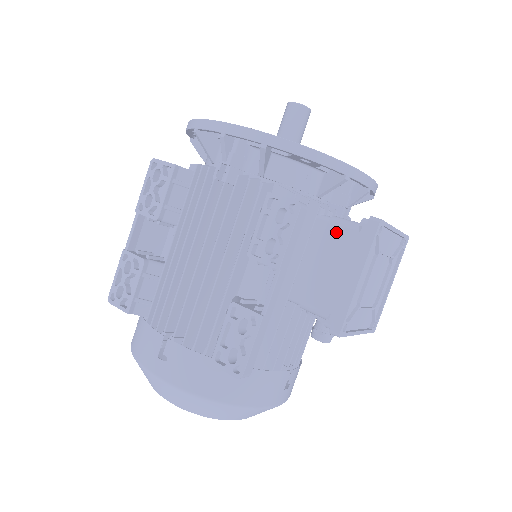
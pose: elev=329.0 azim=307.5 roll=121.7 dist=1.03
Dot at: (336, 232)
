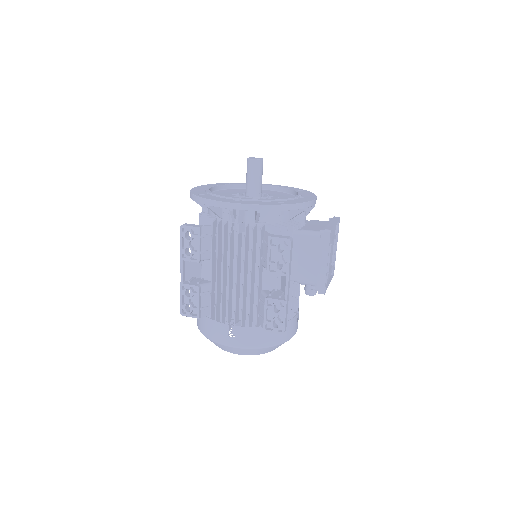
Dot at: (307, 240)
